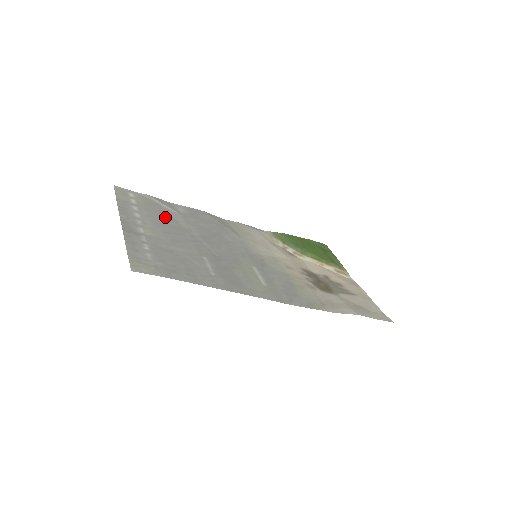
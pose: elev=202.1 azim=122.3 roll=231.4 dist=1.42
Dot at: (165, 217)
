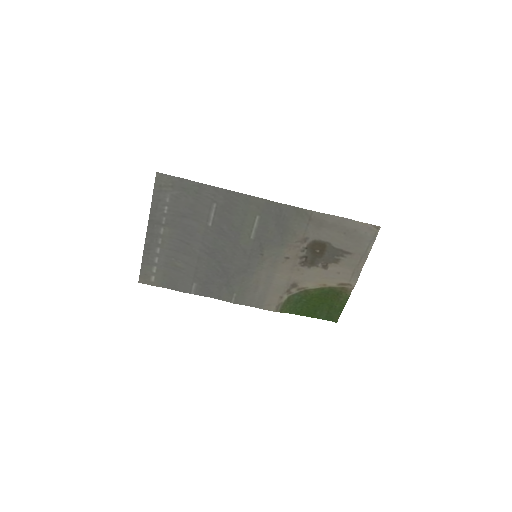
Dot at: (179, 264)
